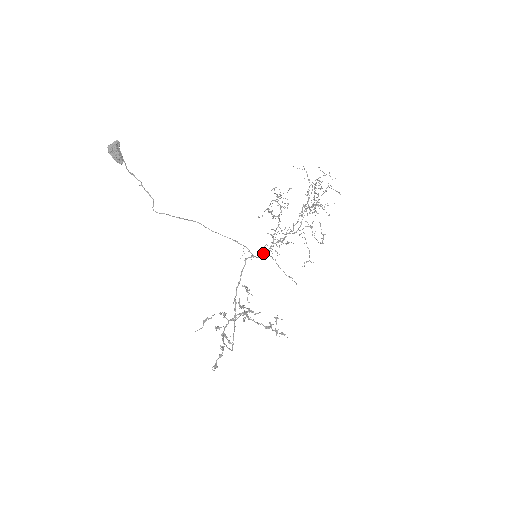
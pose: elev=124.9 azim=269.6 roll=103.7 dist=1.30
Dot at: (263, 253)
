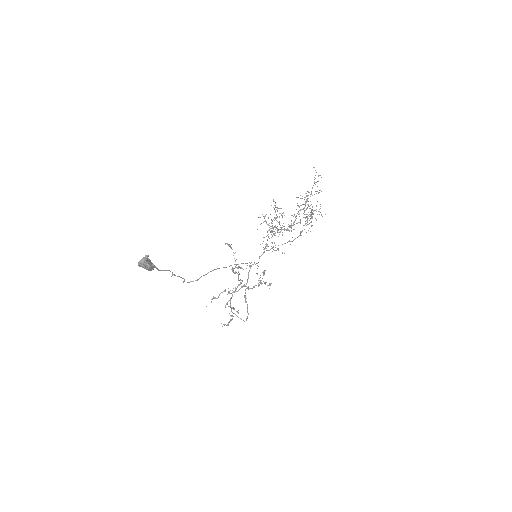
Dot at: occluded
